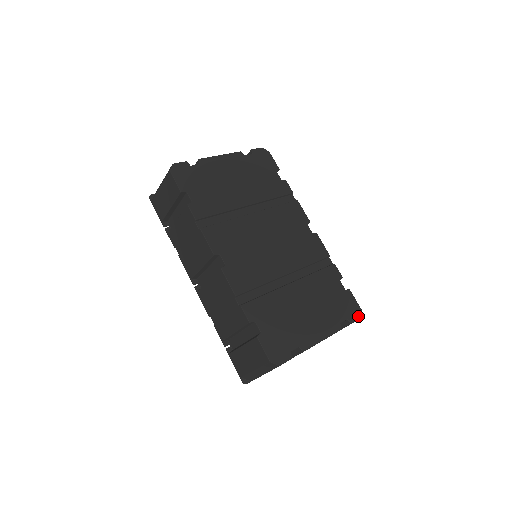
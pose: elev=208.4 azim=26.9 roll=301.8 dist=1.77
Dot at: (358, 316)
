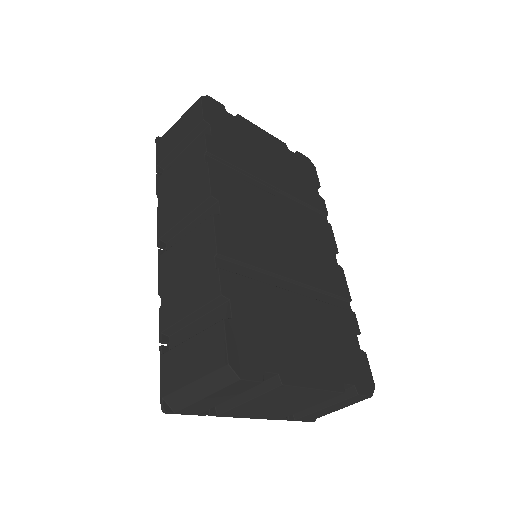
Dot at: (369, 391)
